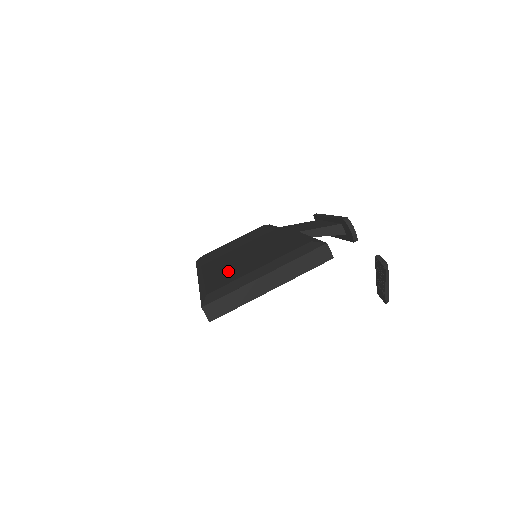
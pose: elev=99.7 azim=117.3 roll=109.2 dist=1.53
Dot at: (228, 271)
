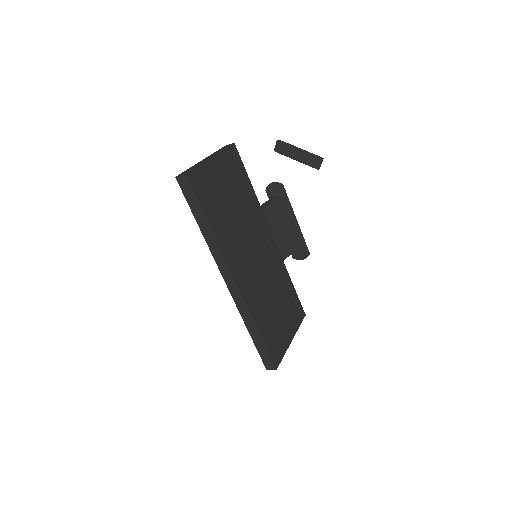
Dot at: occluded
